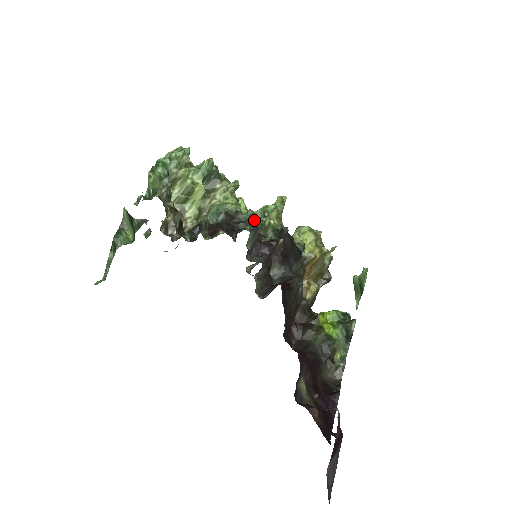
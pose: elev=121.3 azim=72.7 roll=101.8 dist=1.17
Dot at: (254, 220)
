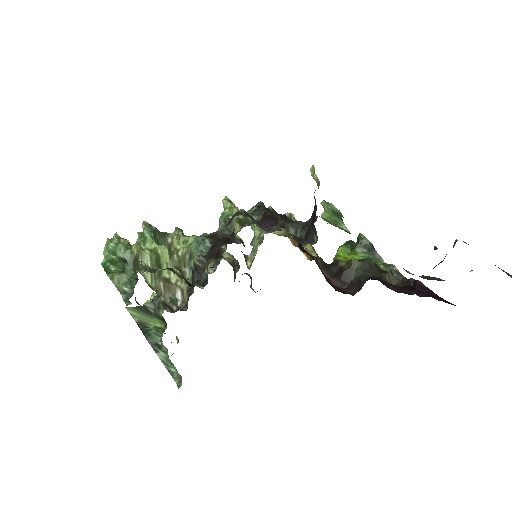
Dot at: (230, 224)
